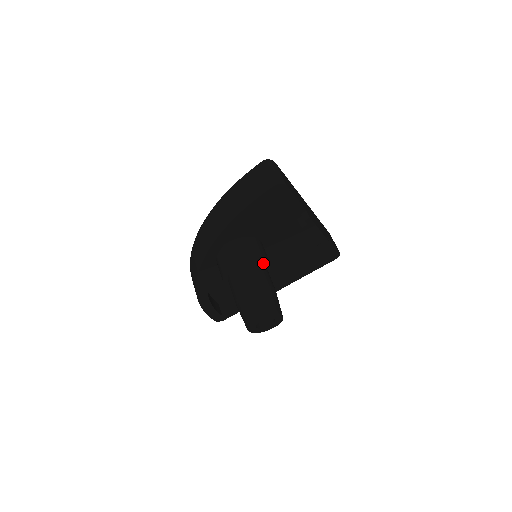
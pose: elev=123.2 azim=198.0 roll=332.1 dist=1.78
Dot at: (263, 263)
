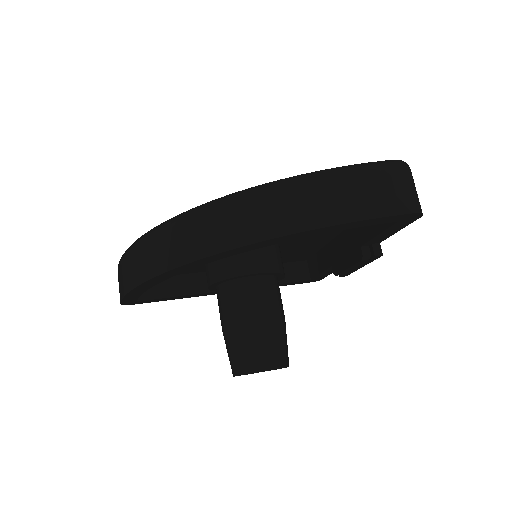
Dot at: occluded
